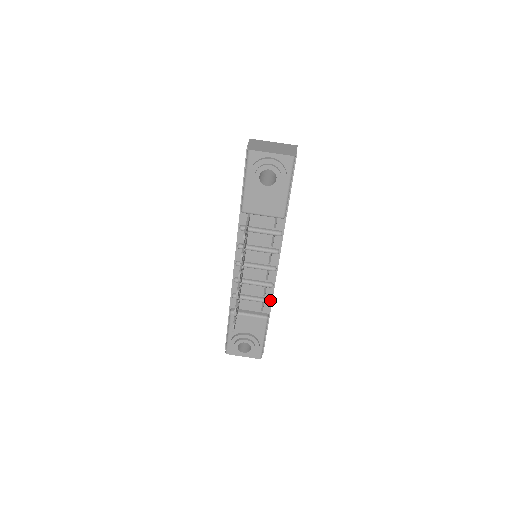
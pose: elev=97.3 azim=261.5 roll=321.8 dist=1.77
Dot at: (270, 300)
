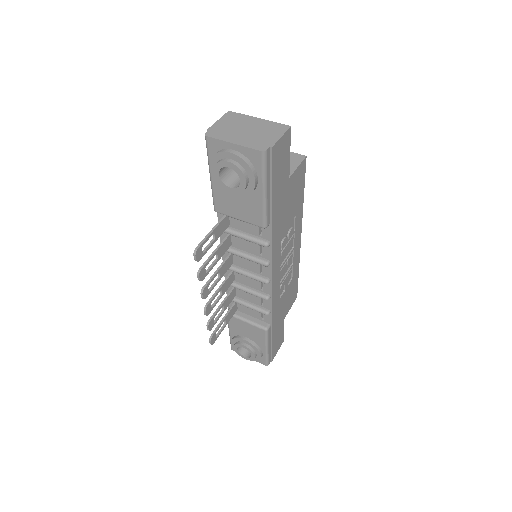
Dot at: (268, 312)
